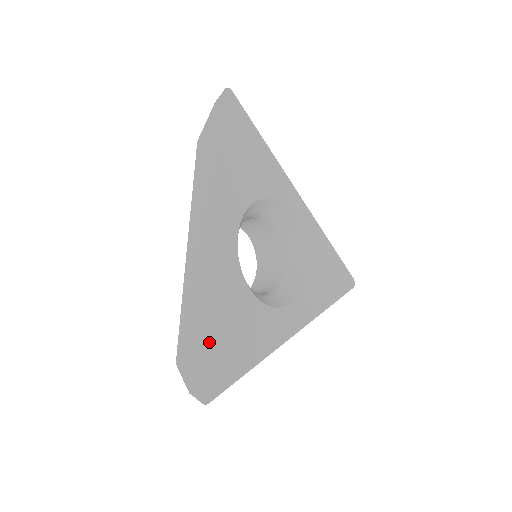
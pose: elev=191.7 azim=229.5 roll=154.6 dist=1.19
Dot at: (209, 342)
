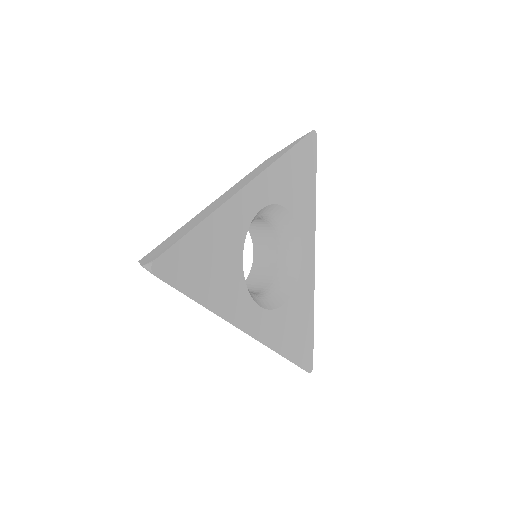
Dot at: (192, 238)
